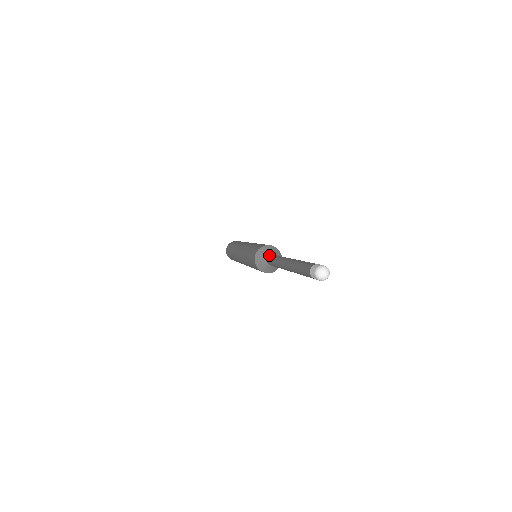
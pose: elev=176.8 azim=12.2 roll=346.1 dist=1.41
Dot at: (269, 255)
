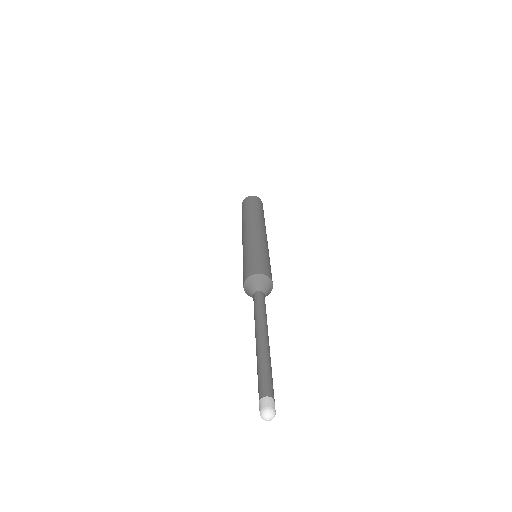
Dot at: (262, 291)
